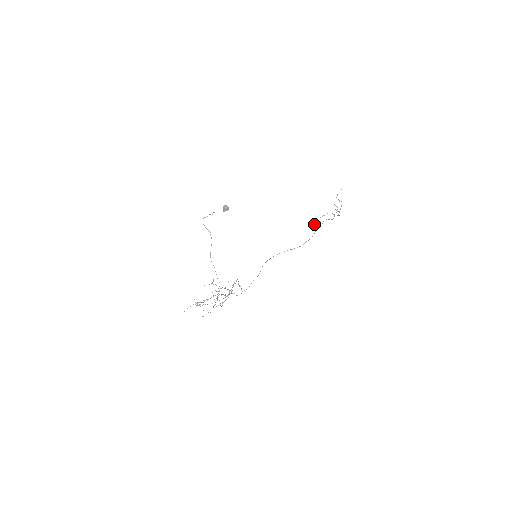
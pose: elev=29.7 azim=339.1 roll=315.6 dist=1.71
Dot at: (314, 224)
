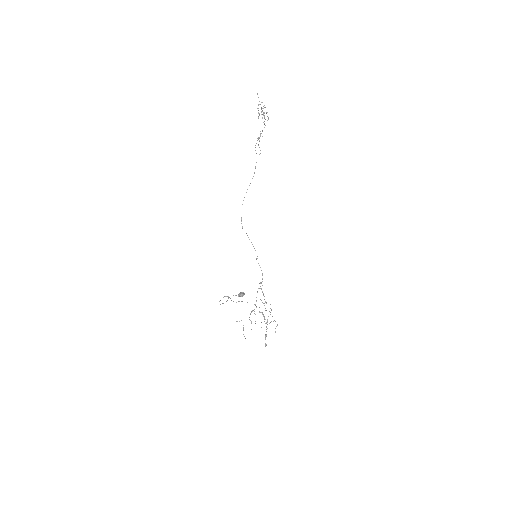
Dot at: occluded
